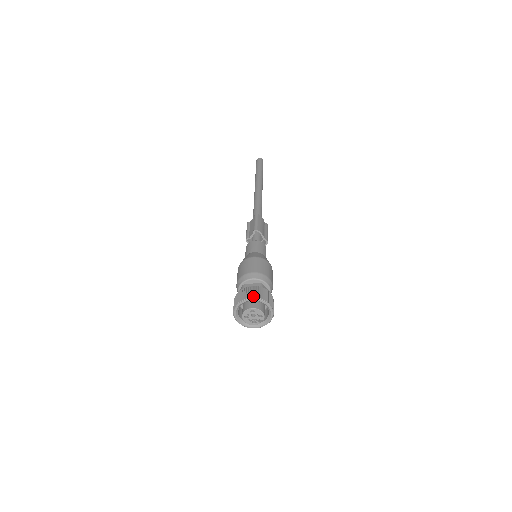
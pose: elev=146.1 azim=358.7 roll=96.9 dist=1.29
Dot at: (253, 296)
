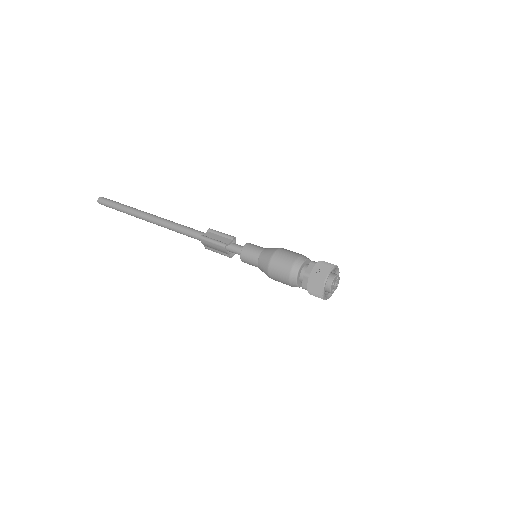
Dot at: (336, 265)
